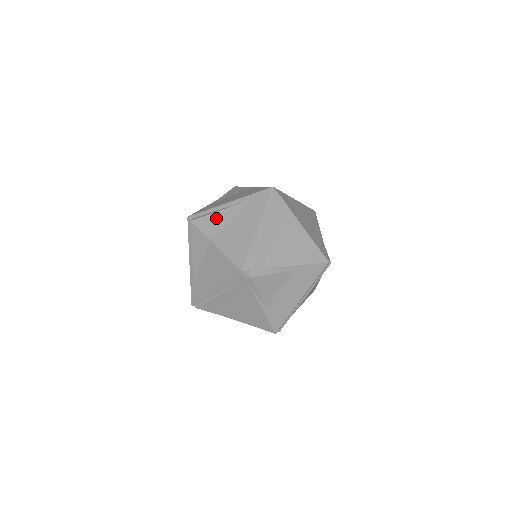
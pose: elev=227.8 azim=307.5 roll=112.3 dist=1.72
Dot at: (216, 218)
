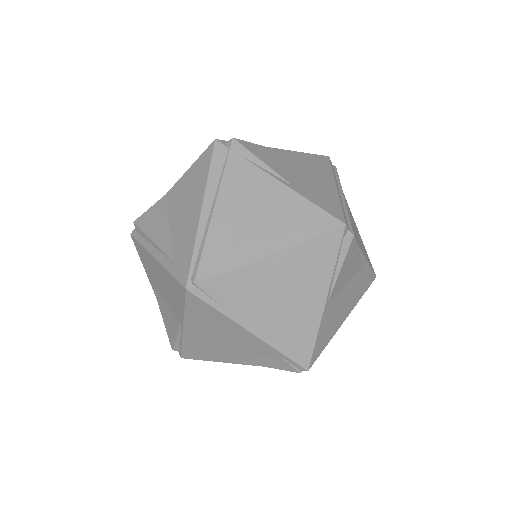
Dot at: occluded
